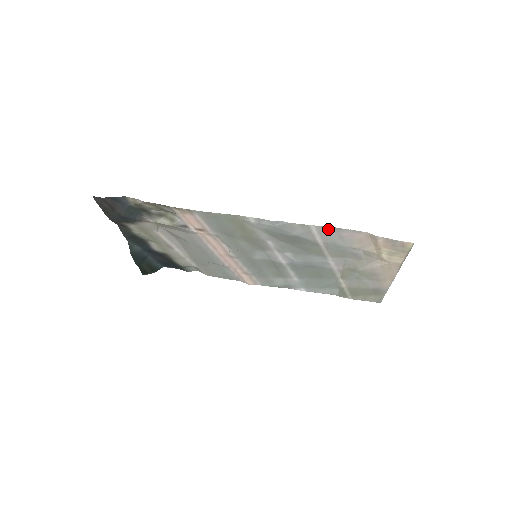
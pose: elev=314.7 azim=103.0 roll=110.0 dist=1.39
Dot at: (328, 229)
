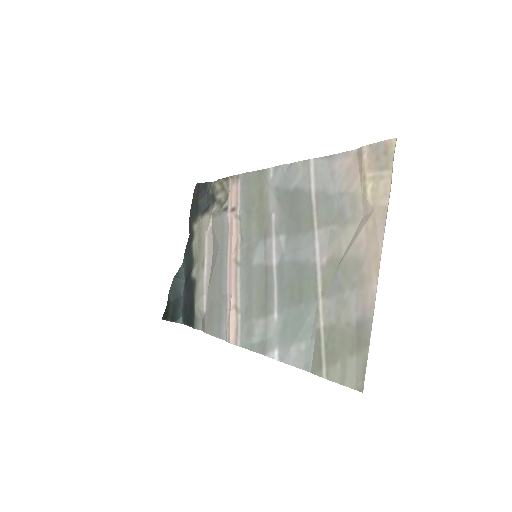
Dot at: (324, 162)
